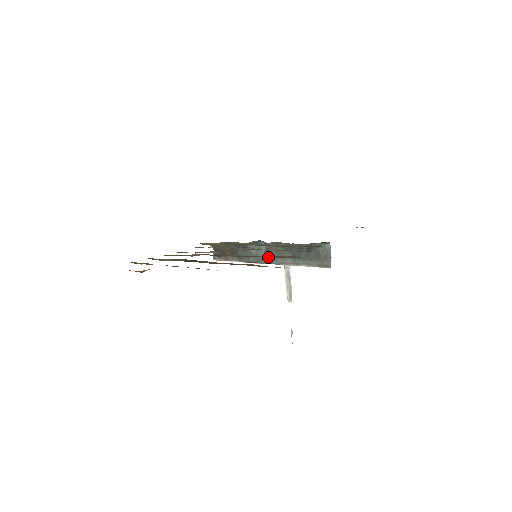
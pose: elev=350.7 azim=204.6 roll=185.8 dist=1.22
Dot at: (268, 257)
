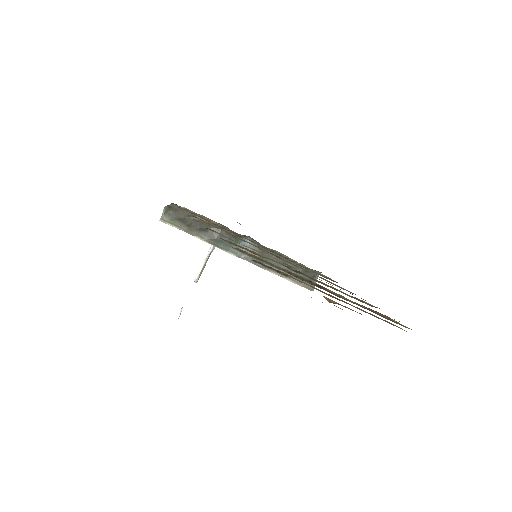
Dot at: occluded
